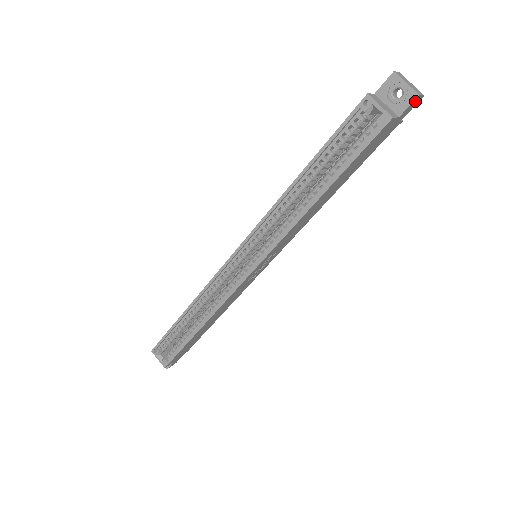
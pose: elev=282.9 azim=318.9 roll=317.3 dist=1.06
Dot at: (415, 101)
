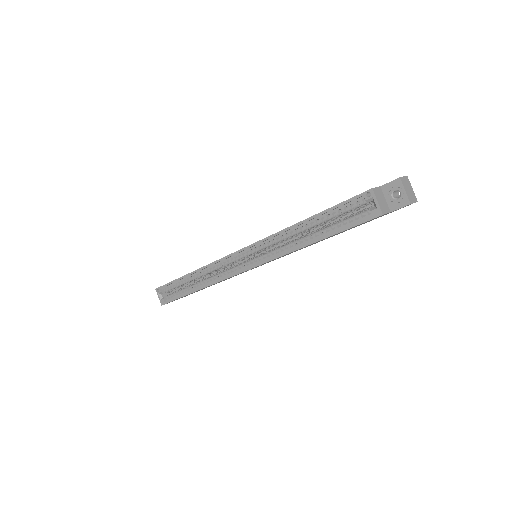
Dot at: (407, 205)
